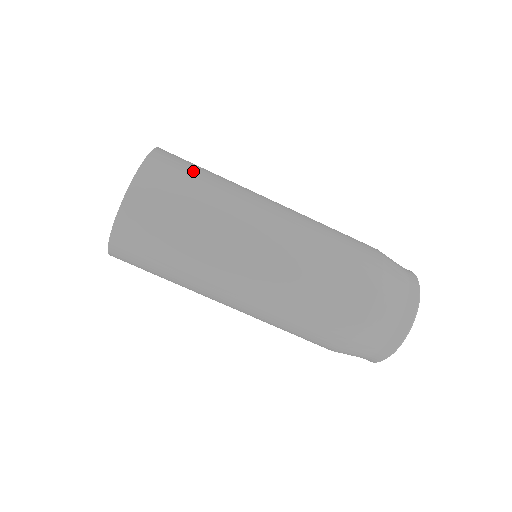
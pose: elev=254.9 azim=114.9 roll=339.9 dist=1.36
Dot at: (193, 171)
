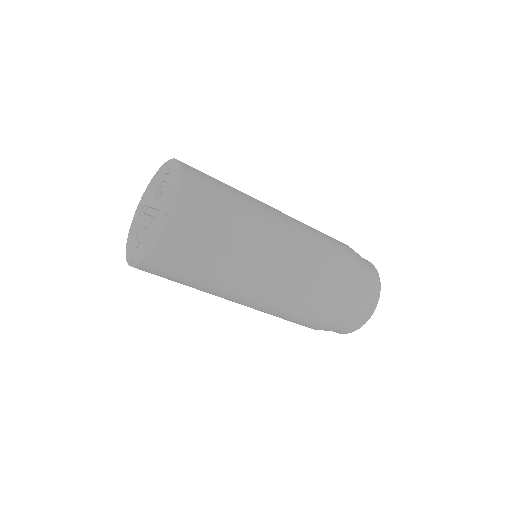
Dot at: (219, 189)
